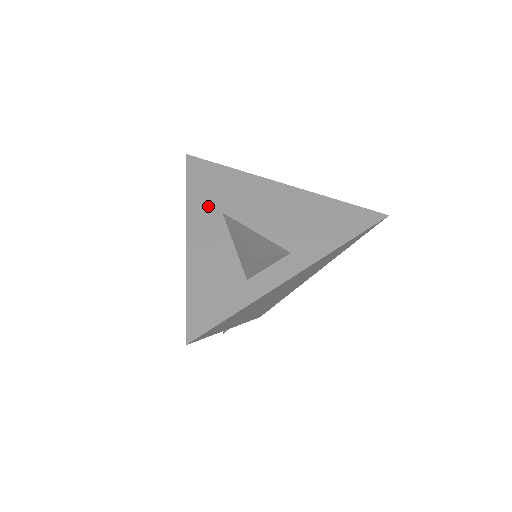
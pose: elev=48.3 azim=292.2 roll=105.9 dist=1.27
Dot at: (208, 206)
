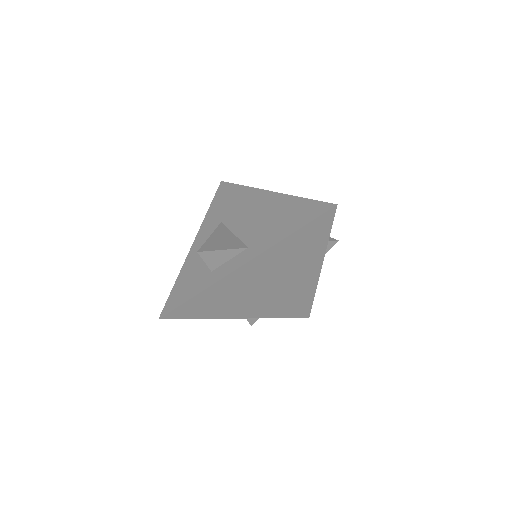
Dot at: (215, 218)
